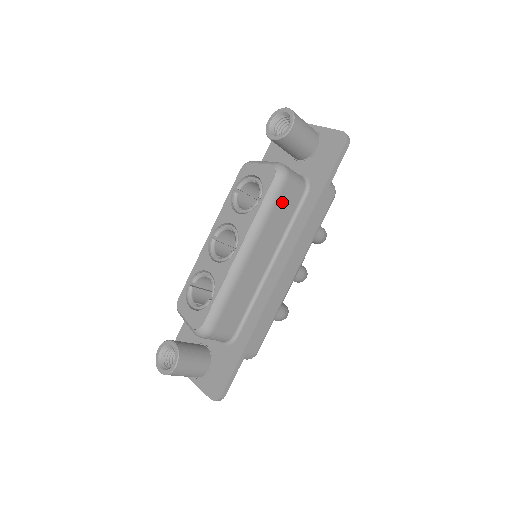
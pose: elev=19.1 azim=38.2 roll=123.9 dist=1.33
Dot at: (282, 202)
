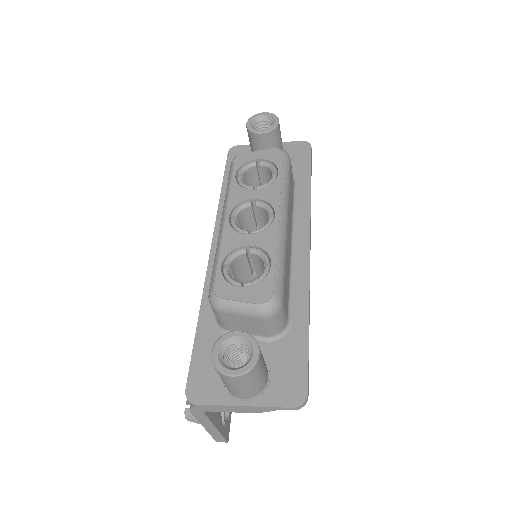
Dot at: (291, 181)
